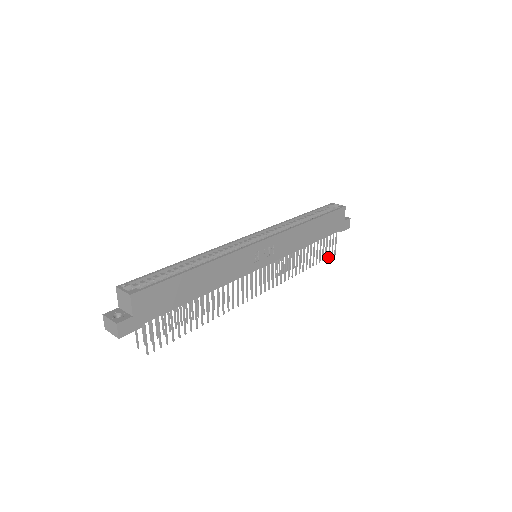
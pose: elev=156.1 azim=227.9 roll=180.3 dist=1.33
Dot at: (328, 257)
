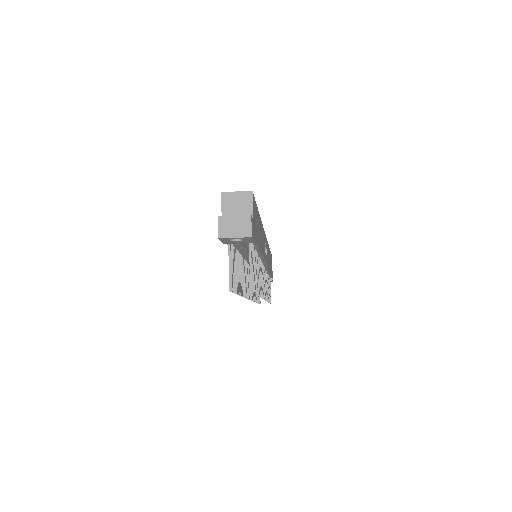
Dot at: occluded
